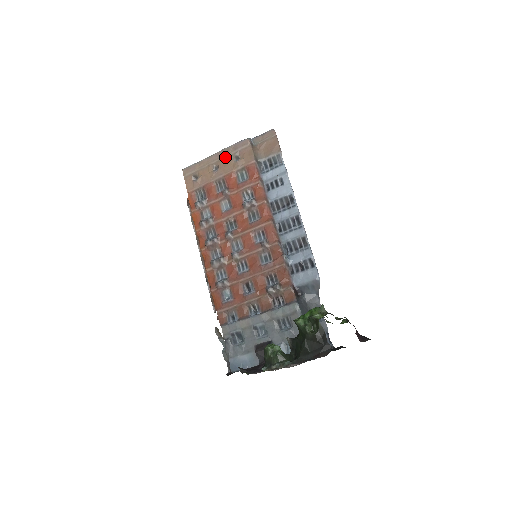
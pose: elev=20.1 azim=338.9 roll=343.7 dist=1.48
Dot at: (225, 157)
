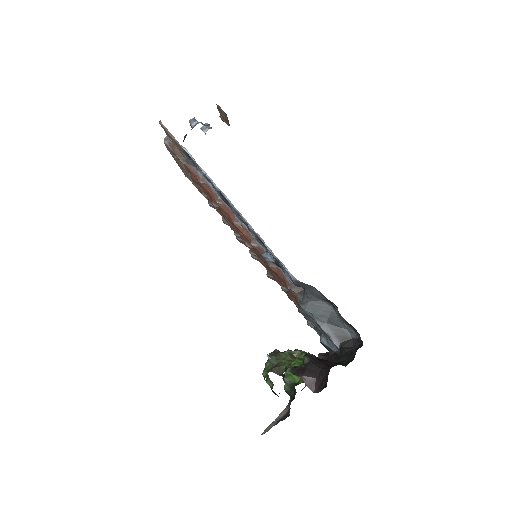
Dot at: occluded
